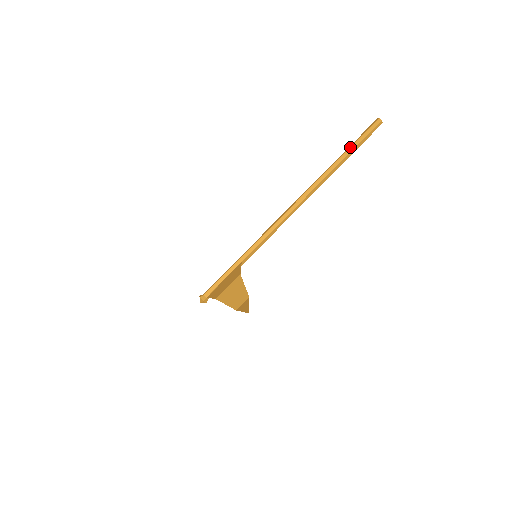
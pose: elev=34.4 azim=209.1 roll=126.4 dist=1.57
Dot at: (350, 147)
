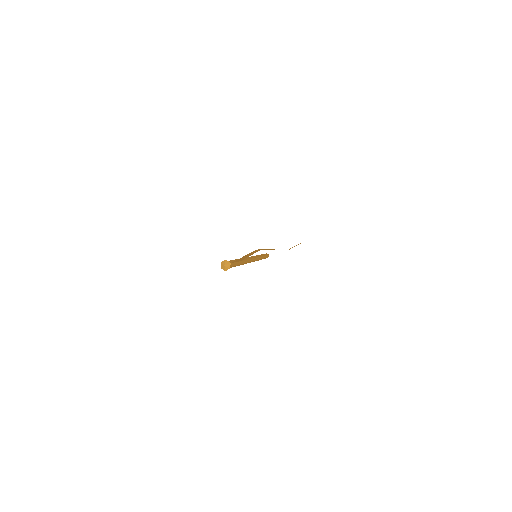
Dot at: (263, 254)
